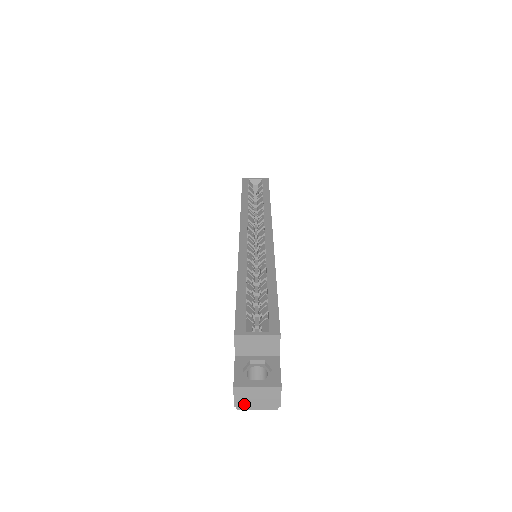
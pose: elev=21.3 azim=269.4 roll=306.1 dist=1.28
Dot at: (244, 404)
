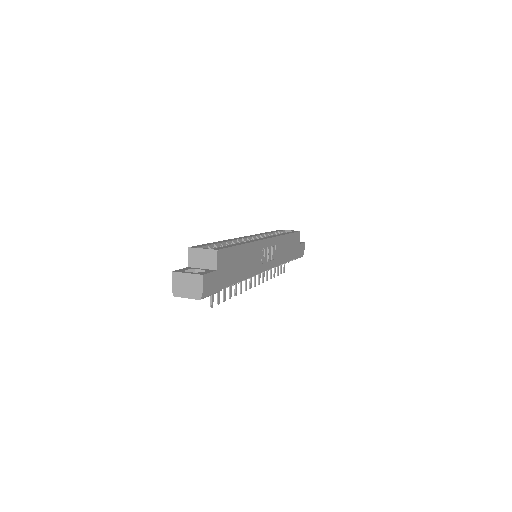
Dot at: (178, 291)
